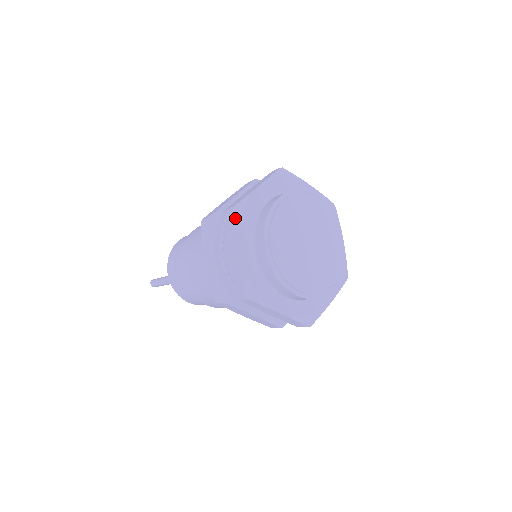
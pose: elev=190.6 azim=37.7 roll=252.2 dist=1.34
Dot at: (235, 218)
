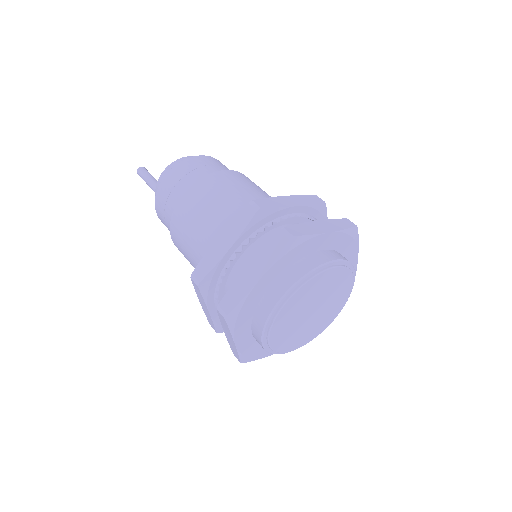
Dot at: (229, 324)
